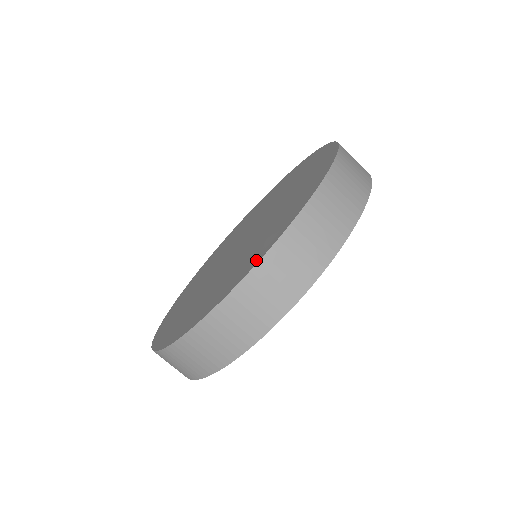
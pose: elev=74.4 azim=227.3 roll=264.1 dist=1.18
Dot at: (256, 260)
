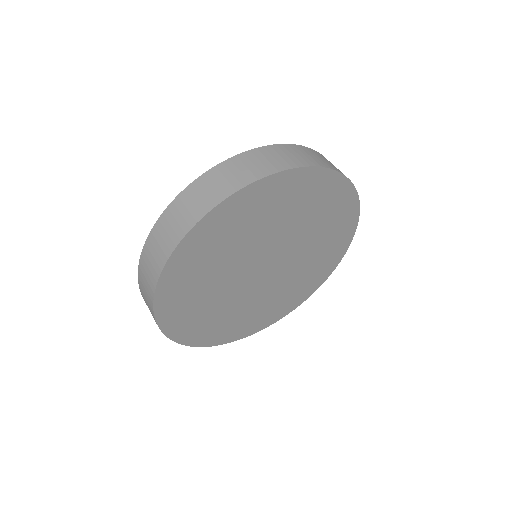
Dot at: occluded
